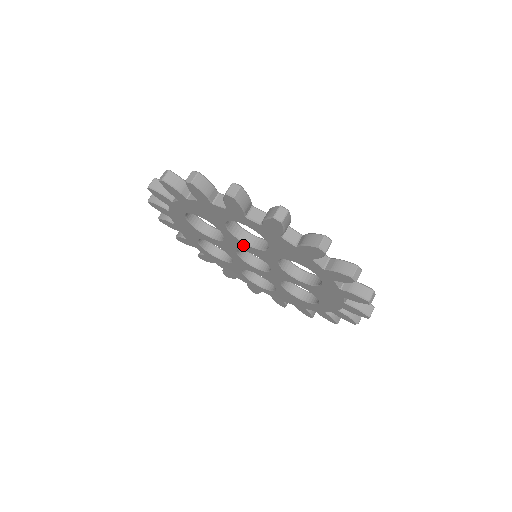
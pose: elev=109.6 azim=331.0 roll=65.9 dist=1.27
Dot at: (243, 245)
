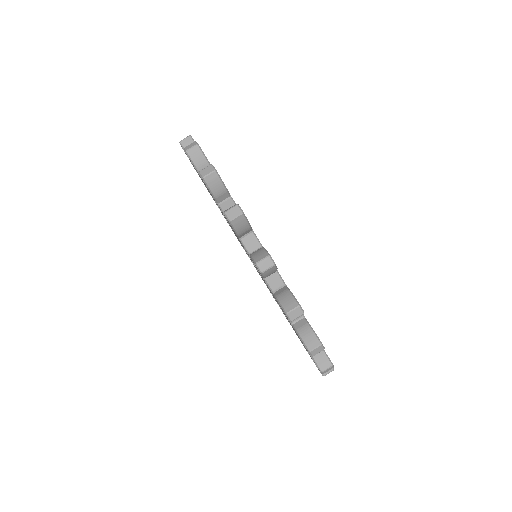
Dot at: occluded
